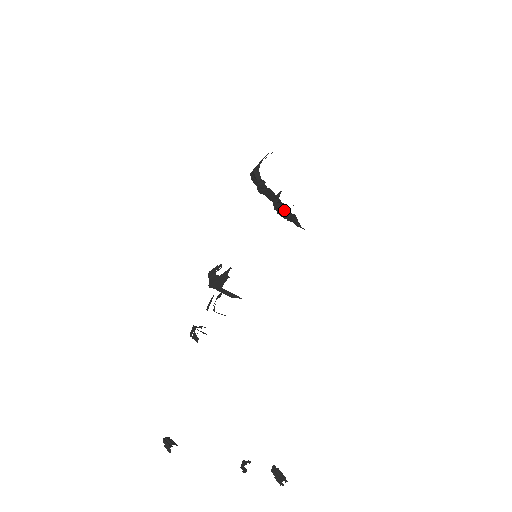
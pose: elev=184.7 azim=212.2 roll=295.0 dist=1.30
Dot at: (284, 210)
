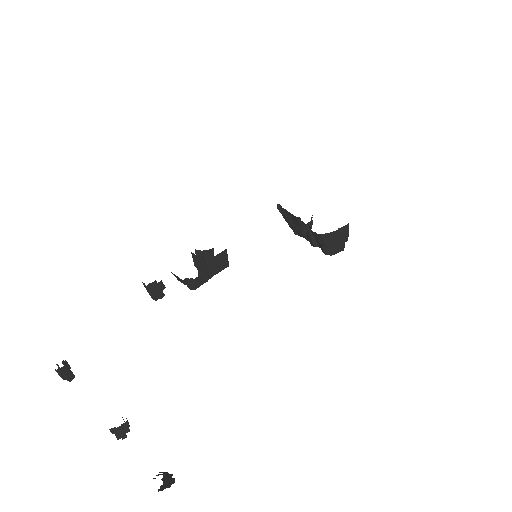
Dot at: occluded
